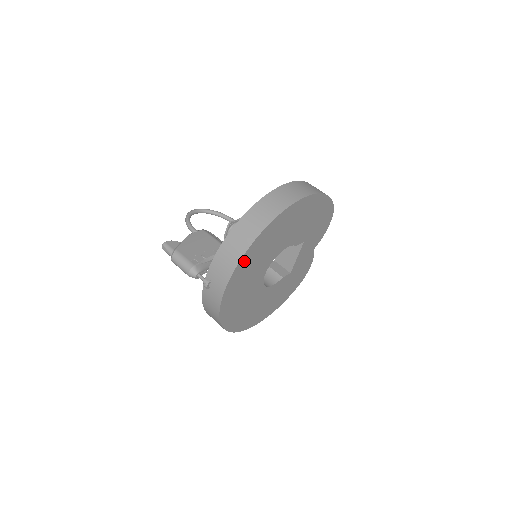
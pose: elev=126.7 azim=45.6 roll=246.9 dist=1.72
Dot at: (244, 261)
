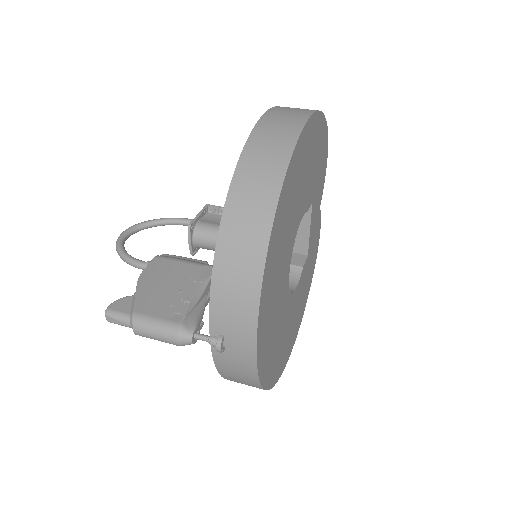
Dot at: (266, 276)
